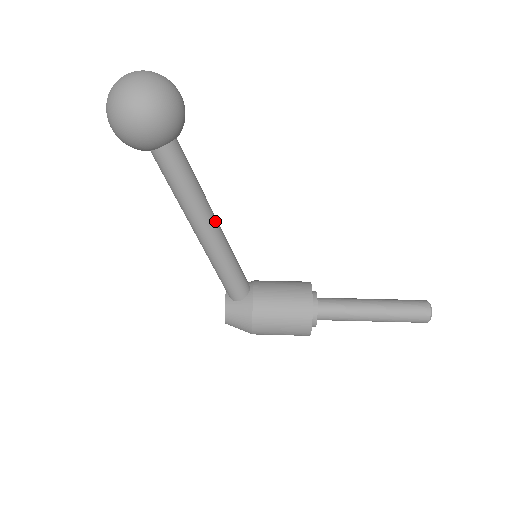
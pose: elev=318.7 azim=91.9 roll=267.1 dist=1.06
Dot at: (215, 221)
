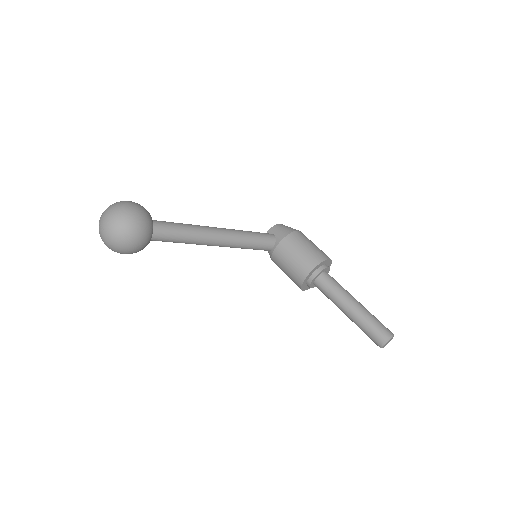
Dot at: (215, 244)
